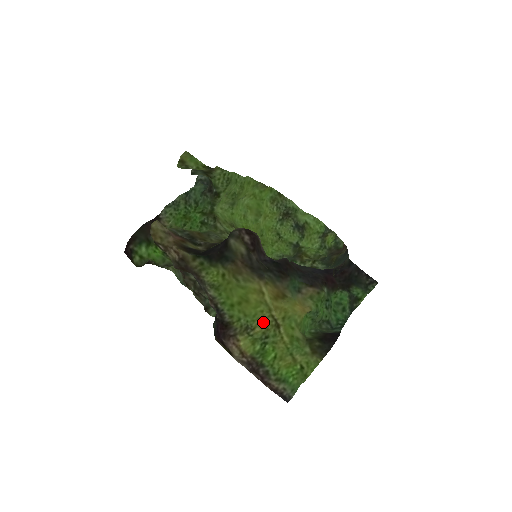
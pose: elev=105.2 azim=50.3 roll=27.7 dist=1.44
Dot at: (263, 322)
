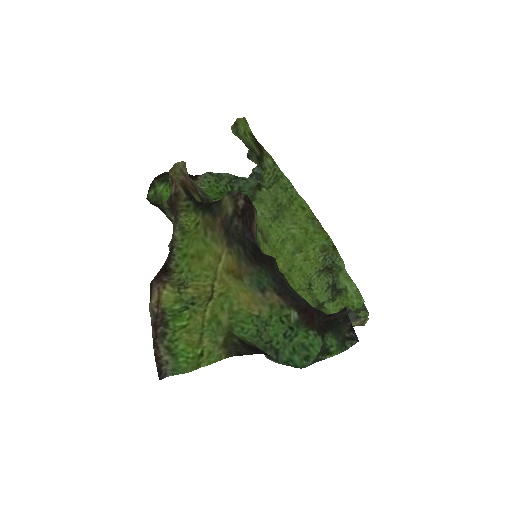
Dot at: (200, 287)
